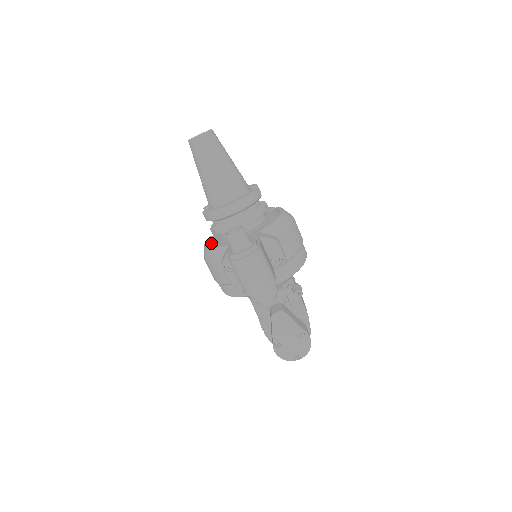
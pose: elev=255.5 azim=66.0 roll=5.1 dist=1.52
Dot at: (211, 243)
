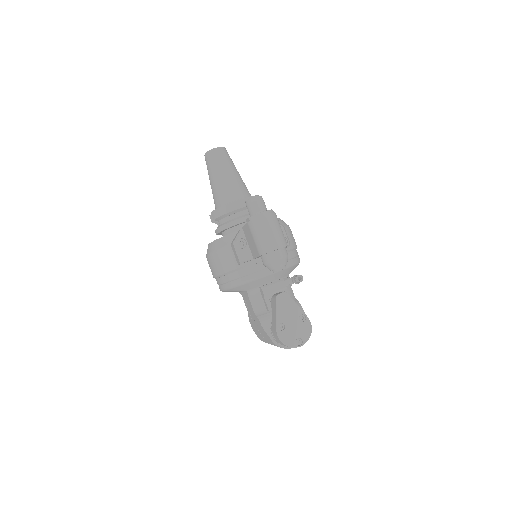
Dot at: occluded
